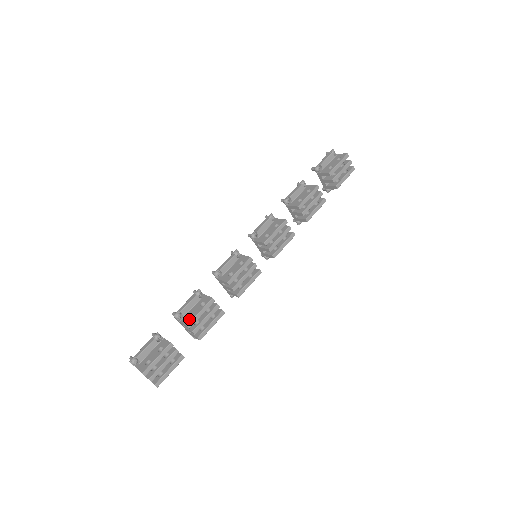
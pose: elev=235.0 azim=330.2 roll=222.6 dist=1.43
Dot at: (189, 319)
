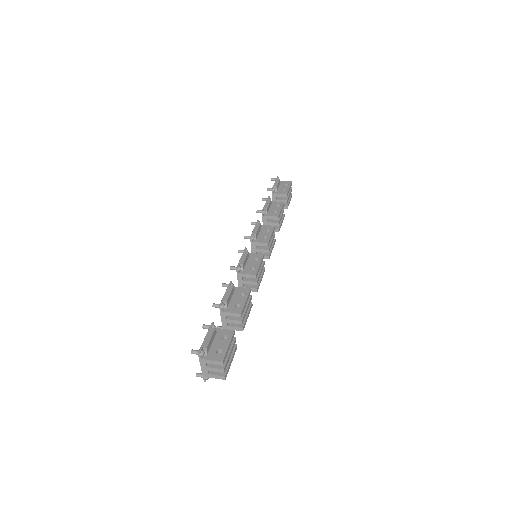
Dot at: (238, 308)
